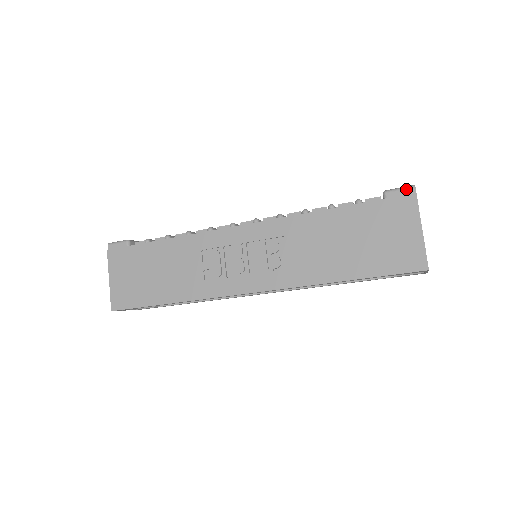
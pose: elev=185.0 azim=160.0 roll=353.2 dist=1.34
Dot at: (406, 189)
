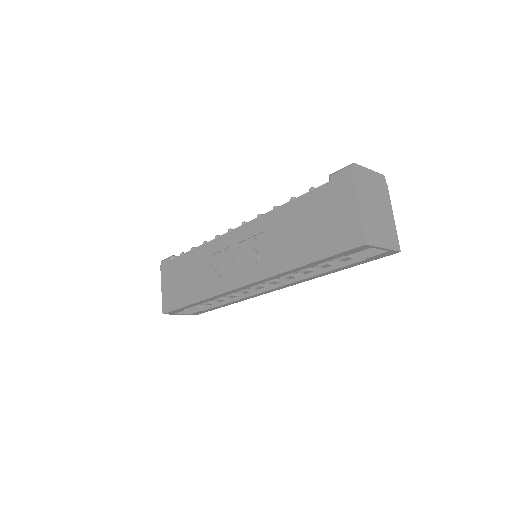
Dot at: (345, 169)
